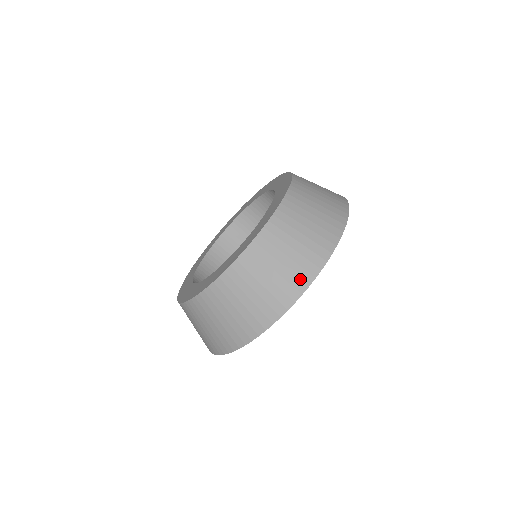
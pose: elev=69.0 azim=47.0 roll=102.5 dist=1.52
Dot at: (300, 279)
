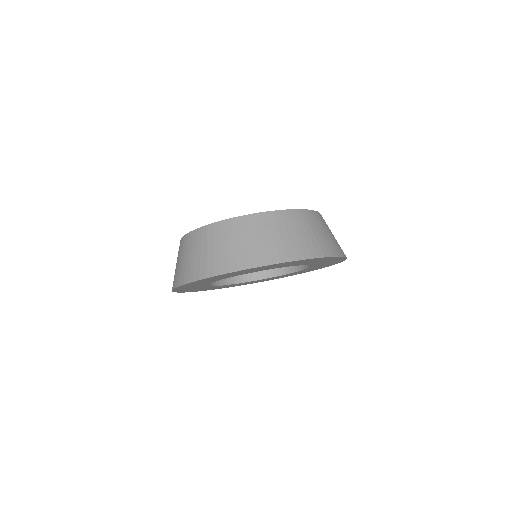
Dot at: (302, 251)
